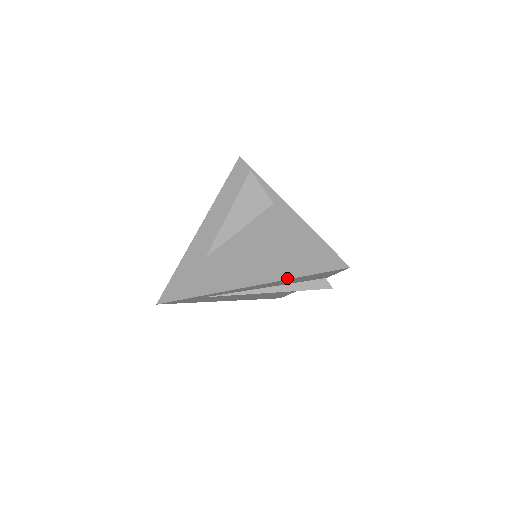
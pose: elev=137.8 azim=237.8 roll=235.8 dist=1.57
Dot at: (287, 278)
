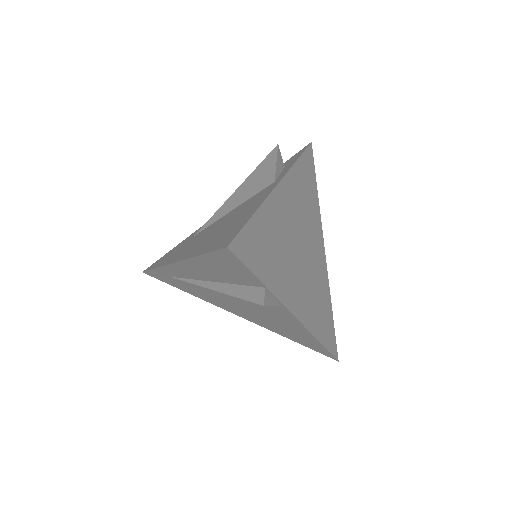
Dot at: (192, 256)
